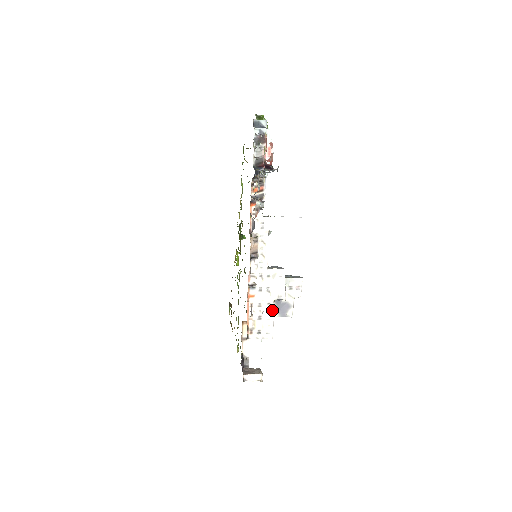
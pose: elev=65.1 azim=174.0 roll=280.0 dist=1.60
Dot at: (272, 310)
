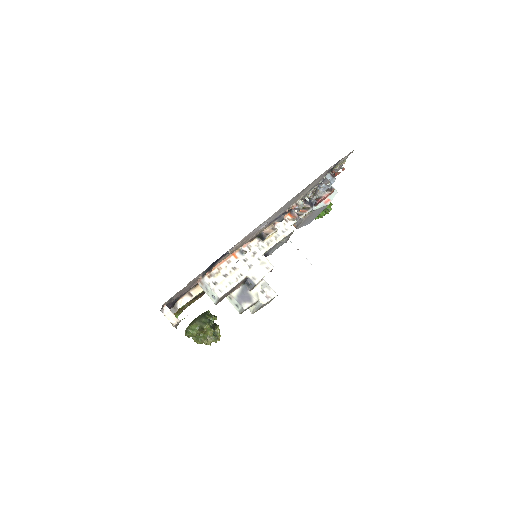
Dot at: (239, 280)
